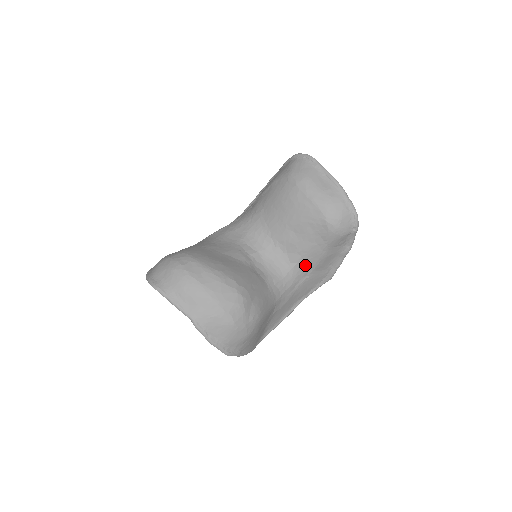
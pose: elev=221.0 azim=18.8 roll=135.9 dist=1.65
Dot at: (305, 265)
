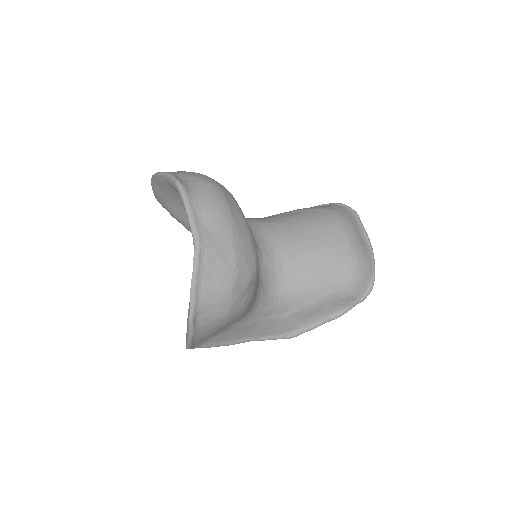
Dot at: (292, 301)
